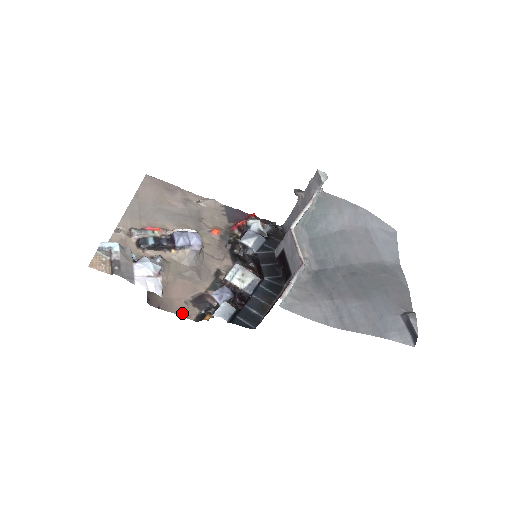
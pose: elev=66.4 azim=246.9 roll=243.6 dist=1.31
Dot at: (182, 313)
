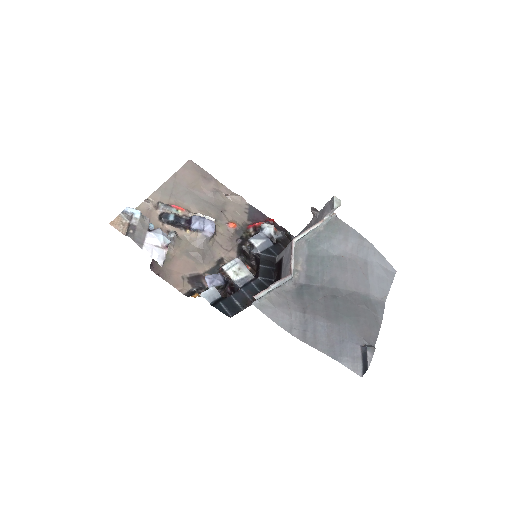
Dot at: (176, 285)
